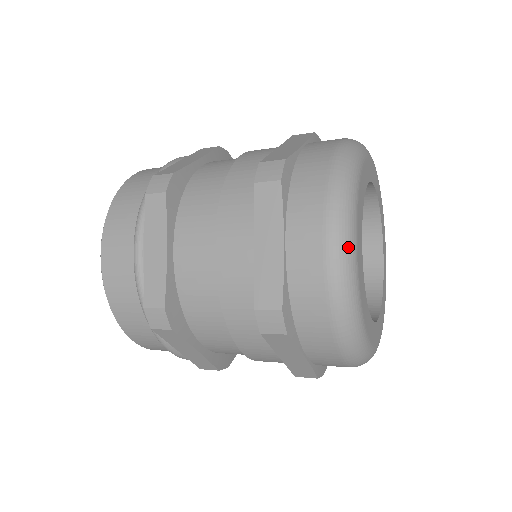
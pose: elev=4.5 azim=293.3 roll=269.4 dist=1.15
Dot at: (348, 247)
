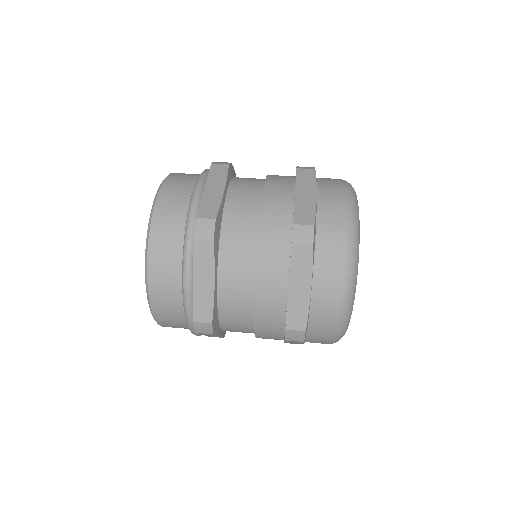
Dot at: (353, 292)
